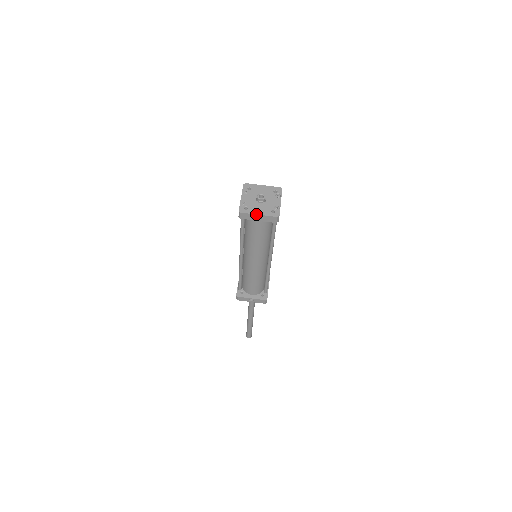
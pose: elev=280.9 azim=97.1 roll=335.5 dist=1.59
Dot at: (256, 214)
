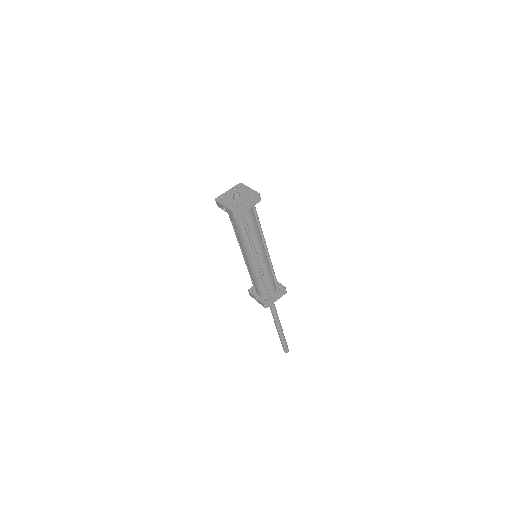
Dot at: (222, 204)
